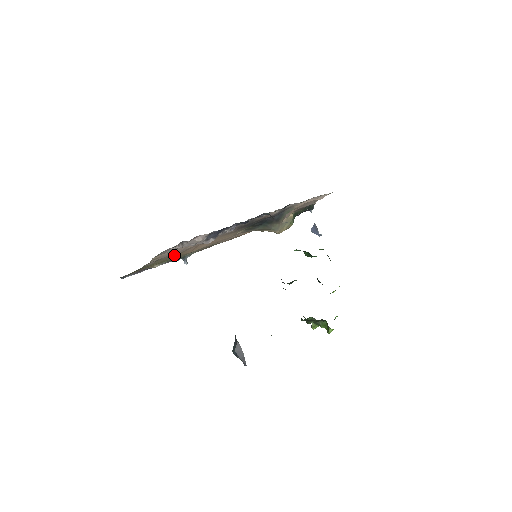
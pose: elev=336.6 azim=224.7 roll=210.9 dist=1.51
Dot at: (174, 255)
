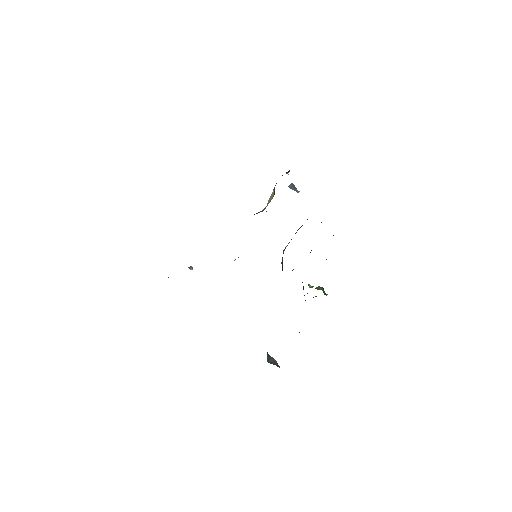
Dot at: occluded
